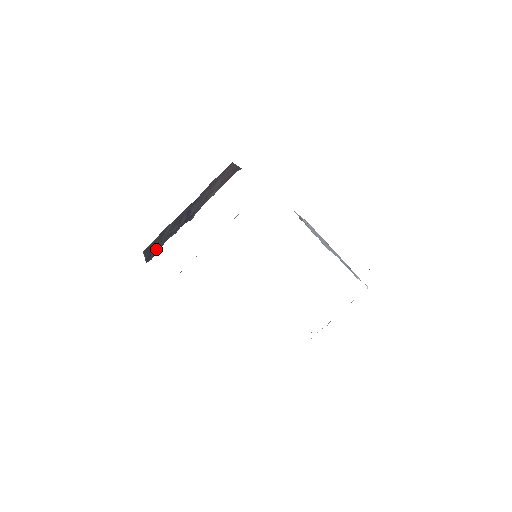
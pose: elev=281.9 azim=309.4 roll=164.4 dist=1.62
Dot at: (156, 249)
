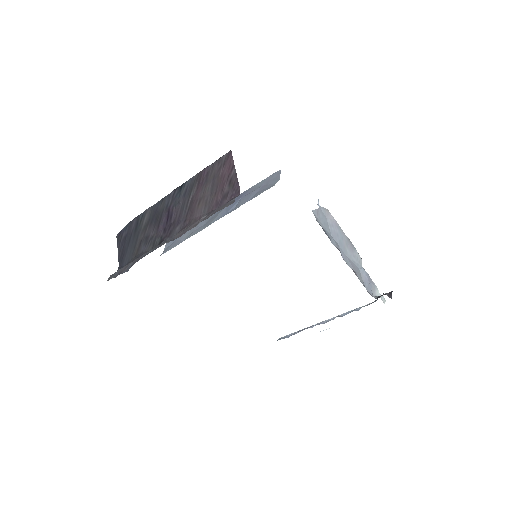
Dot at: (130, 251)
